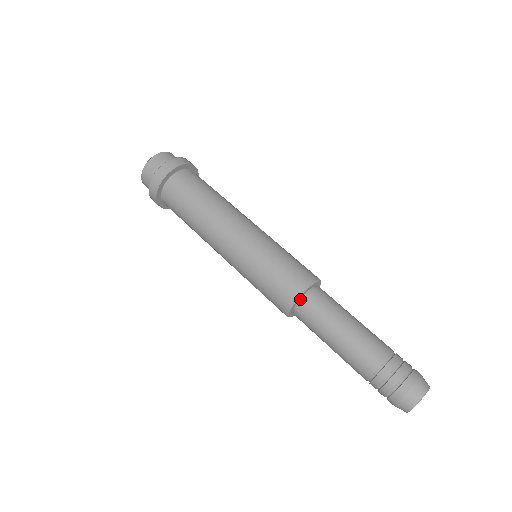
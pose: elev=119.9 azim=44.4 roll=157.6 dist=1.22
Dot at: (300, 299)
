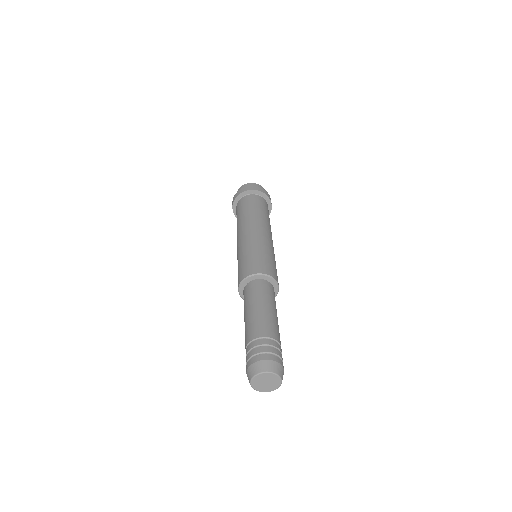
Dot at: occluded
